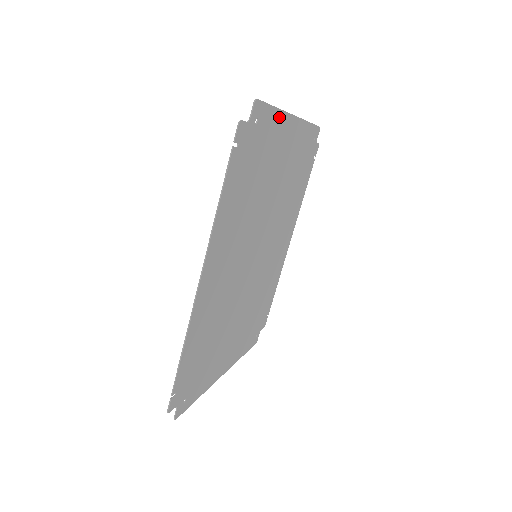
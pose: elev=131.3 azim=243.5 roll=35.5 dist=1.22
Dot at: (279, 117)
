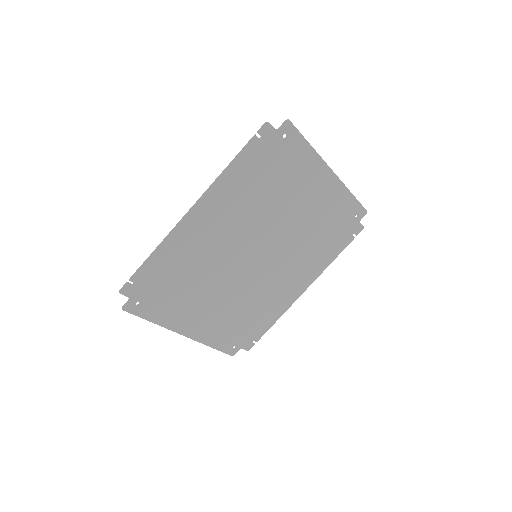
Dot at: (312, 155)
